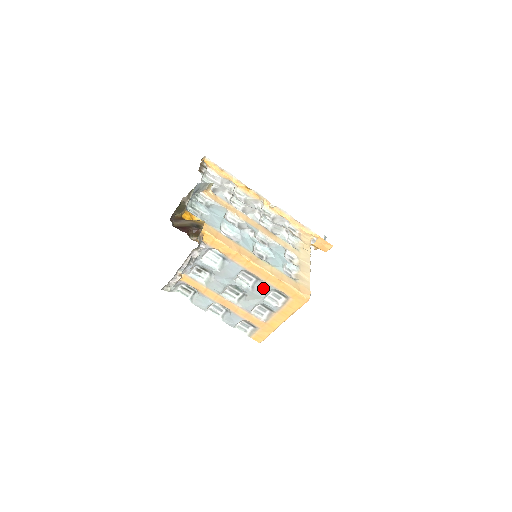
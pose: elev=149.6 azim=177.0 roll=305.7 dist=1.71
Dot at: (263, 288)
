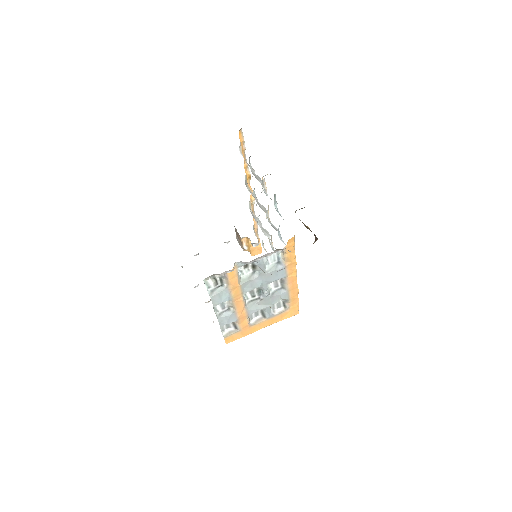
Dot at: (280, 296)
